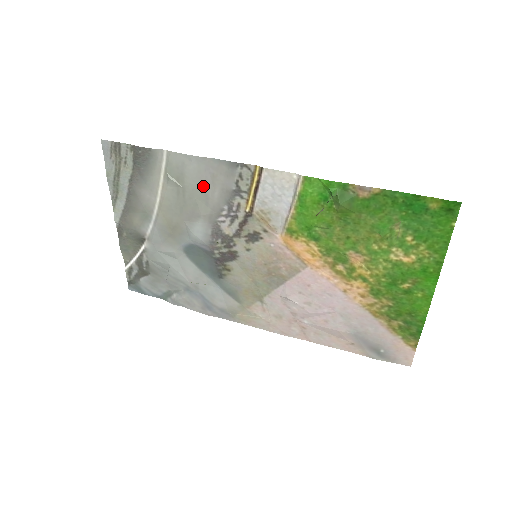
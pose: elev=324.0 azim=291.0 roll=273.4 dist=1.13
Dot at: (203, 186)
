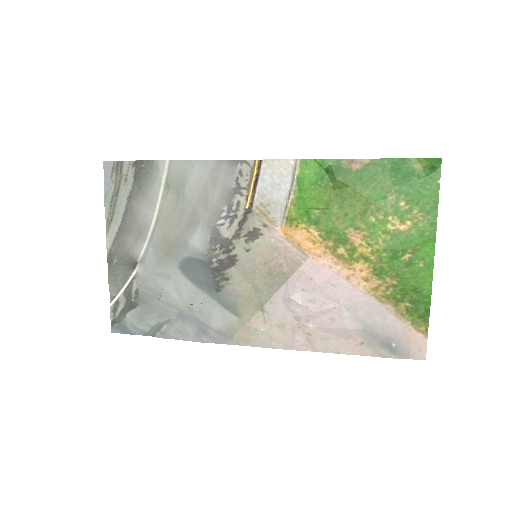
Dot at: (203, 190)
